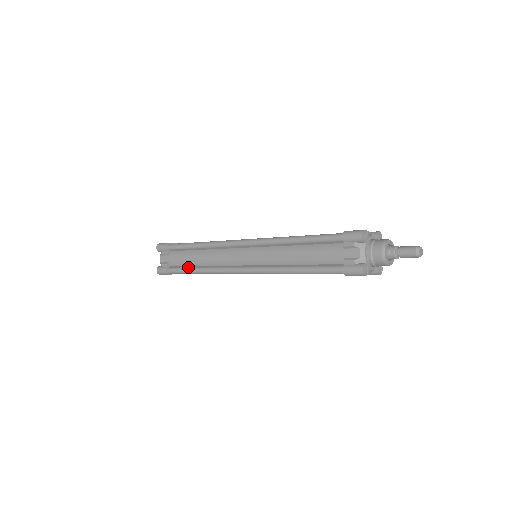
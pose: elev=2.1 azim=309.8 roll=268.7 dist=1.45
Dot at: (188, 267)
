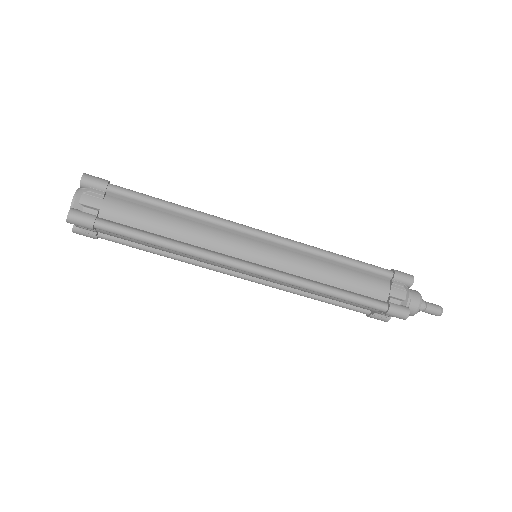
Dot at: (146, 231)
